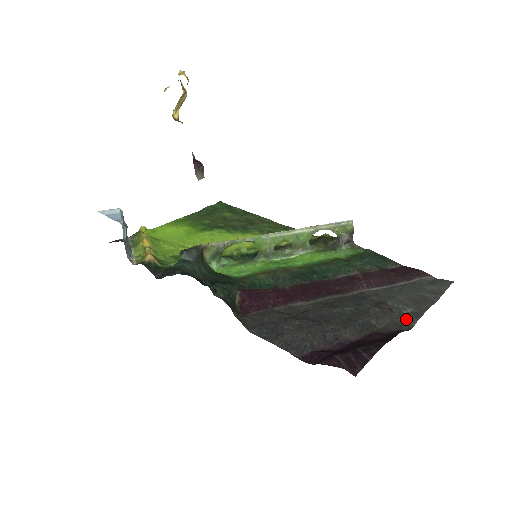
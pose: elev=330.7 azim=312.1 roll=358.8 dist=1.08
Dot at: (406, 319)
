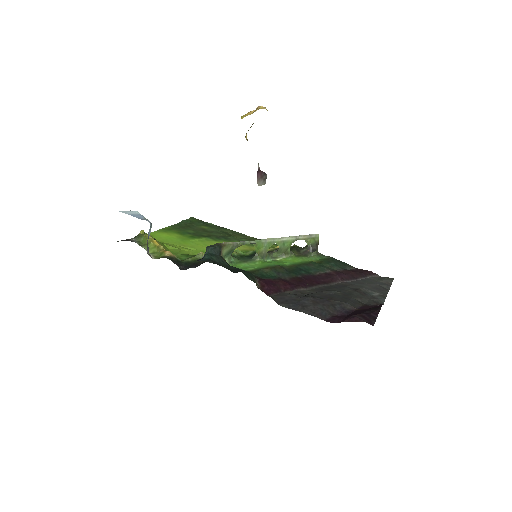
Dot at: (378, 299)
